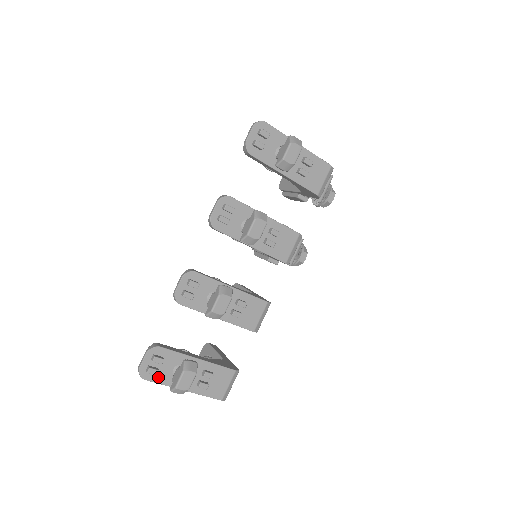
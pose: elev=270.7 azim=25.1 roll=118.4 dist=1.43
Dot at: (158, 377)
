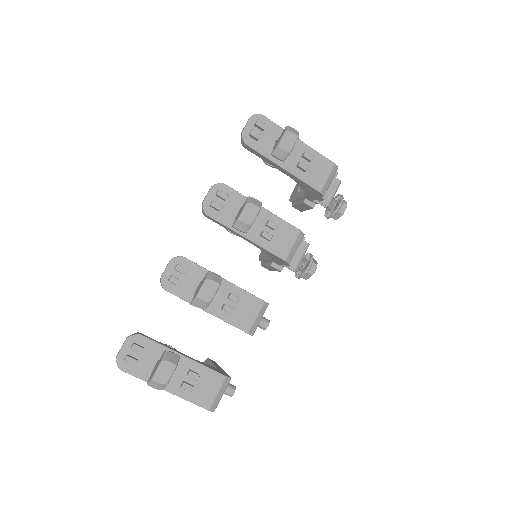
Dot at: (137, 370)
